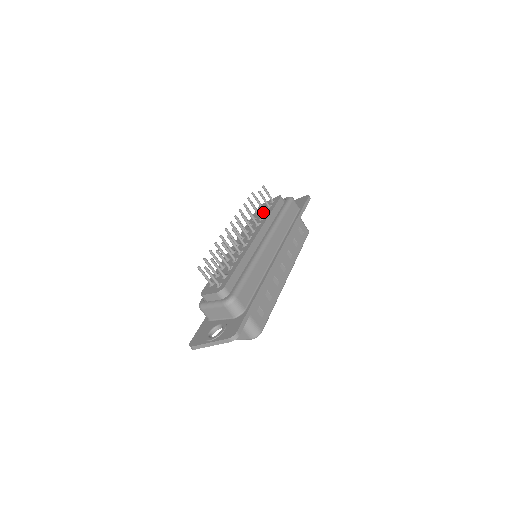
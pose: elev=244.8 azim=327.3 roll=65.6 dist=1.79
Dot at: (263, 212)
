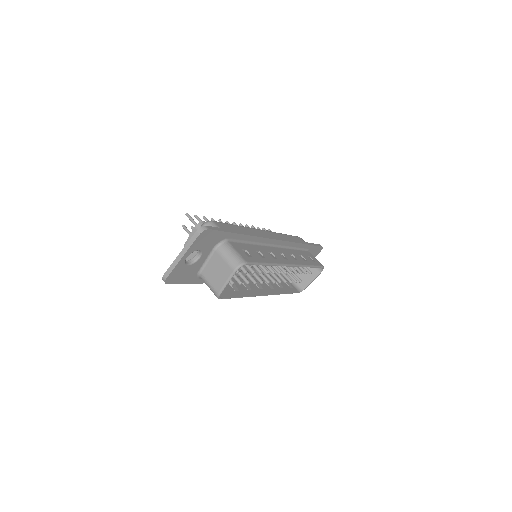
Dot at: occluded
